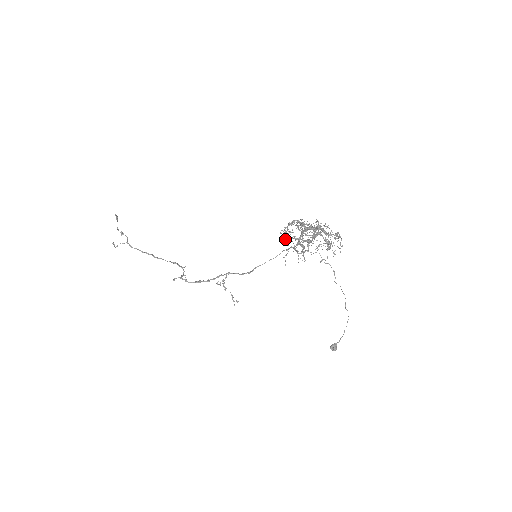
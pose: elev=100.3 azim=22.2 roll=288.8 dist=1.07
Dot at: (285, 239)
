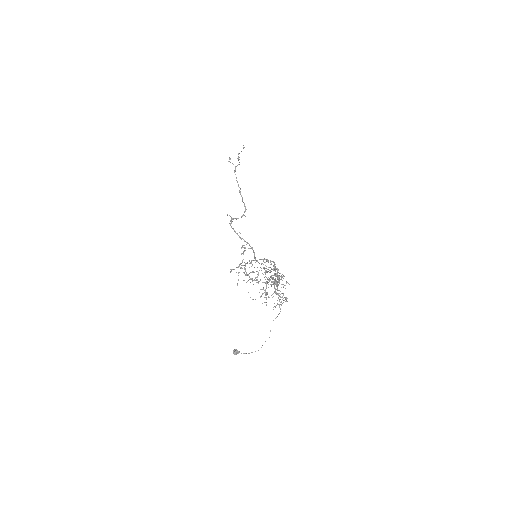
Dot at: (247, 263)
